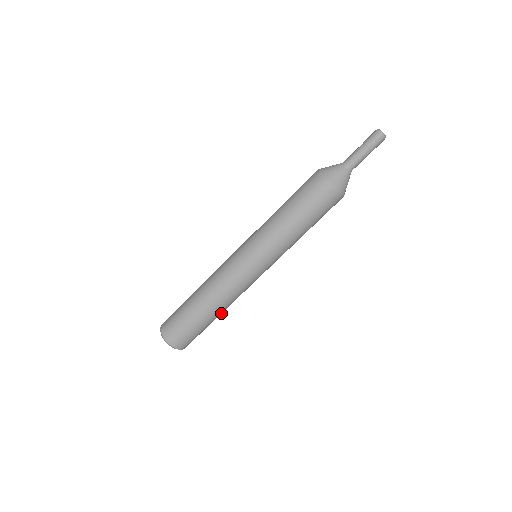
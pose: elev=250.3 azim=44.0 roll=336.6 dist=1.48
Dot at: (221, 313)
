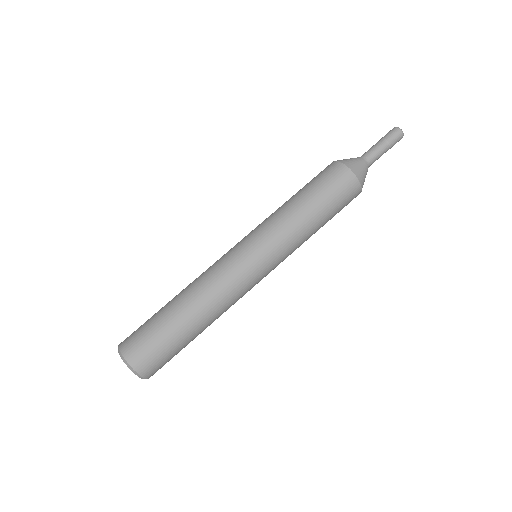
Dot at: (198, 322)
